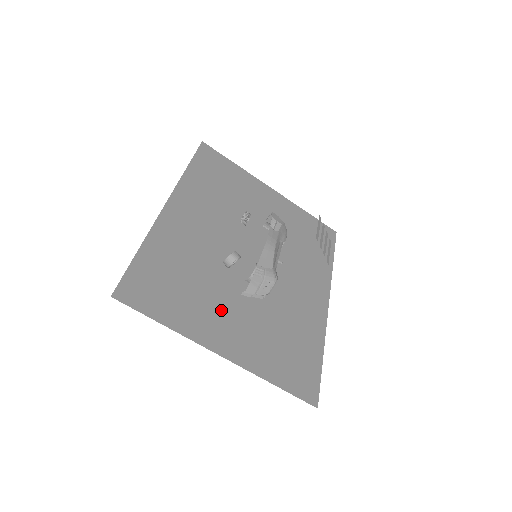
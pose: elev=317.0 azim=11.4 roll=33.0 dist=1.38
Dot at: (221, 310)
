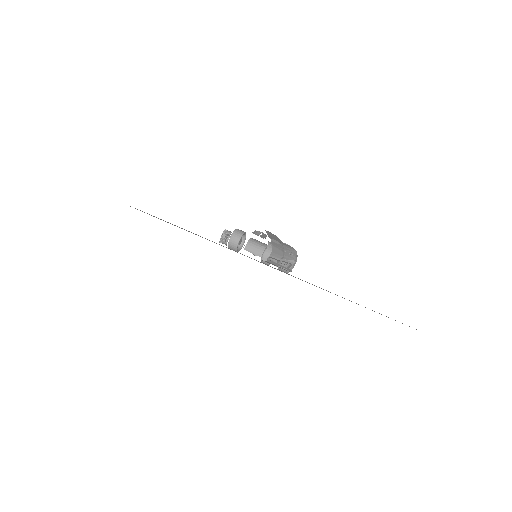
Dot at: occluded
